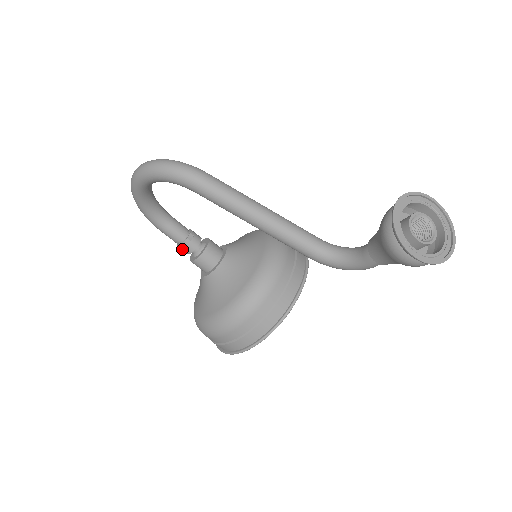
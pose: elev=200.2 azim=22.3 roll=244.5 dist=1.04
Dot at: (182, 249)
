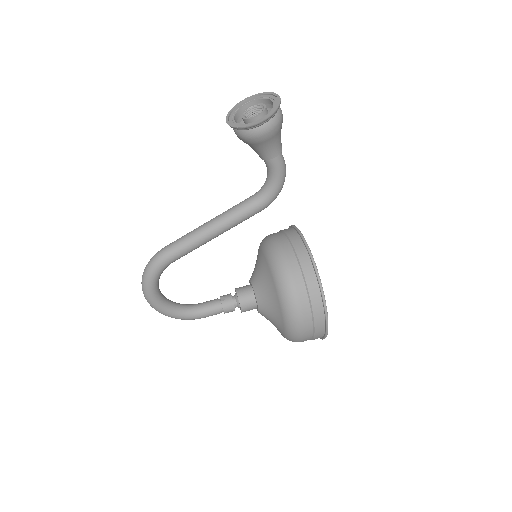
Dot at: (228, 311)
